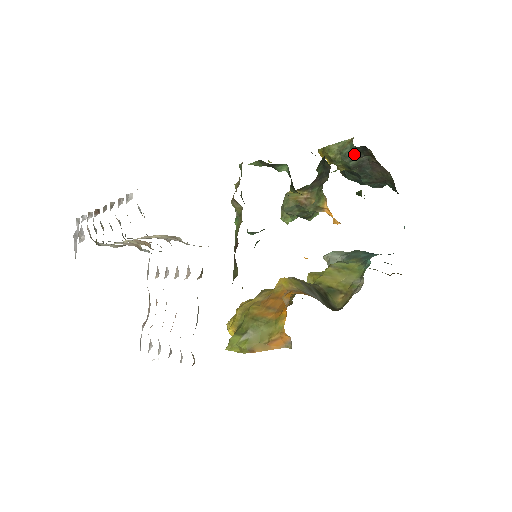
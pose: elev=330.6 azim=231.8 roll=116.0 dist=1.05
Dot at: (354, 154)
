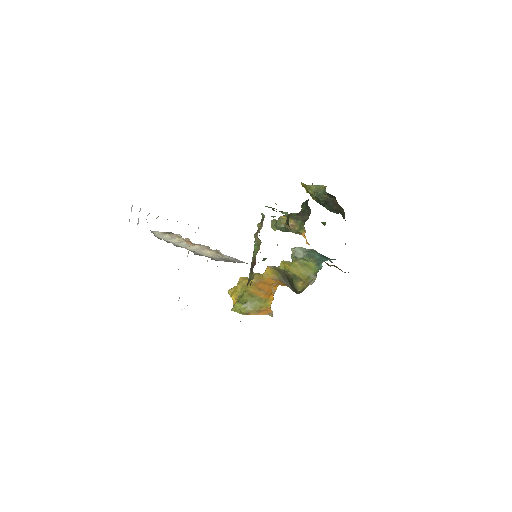
Dot at: (325, 195)
